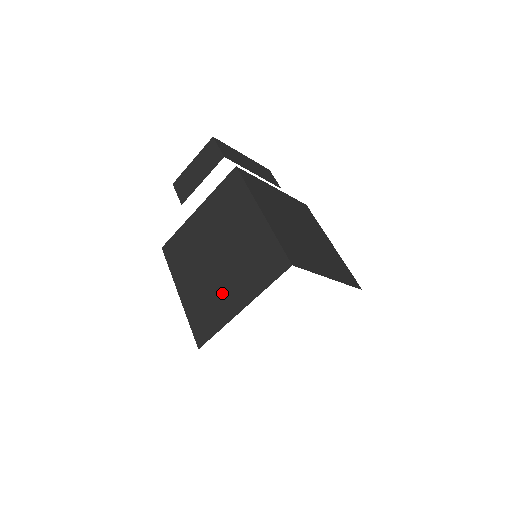
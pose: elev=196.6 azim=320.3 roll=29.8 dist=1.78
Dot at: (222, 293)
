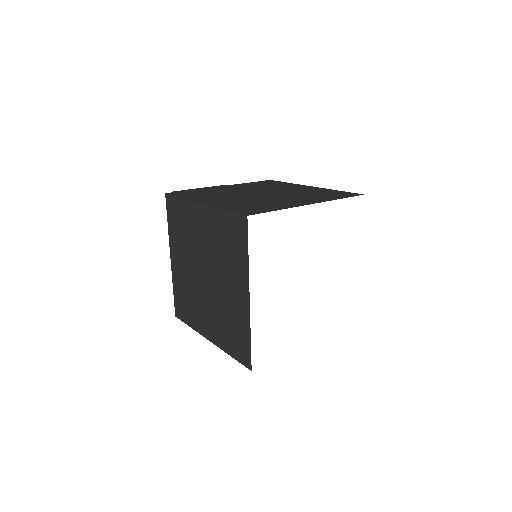
Dot at: (276, 201)
